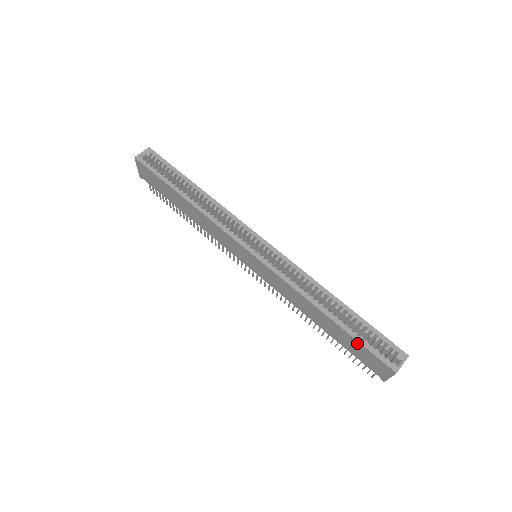
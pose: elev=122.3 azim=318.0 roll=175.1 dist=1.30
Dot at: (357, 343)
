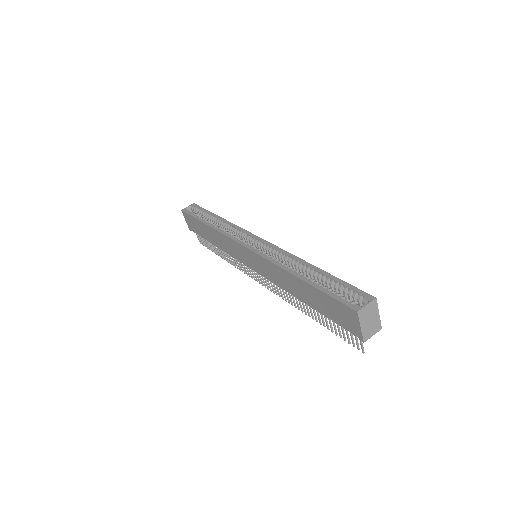
Dot at: (324, 295)
